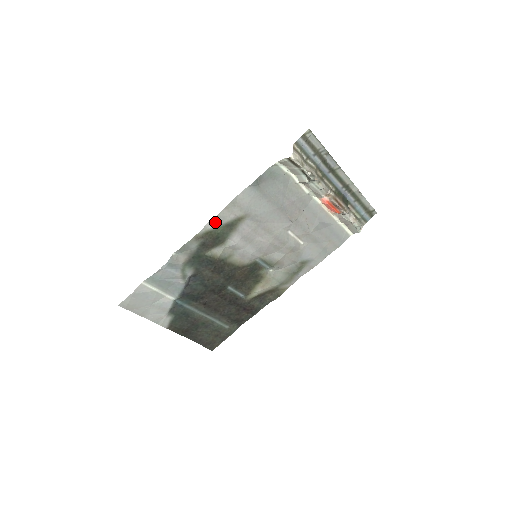
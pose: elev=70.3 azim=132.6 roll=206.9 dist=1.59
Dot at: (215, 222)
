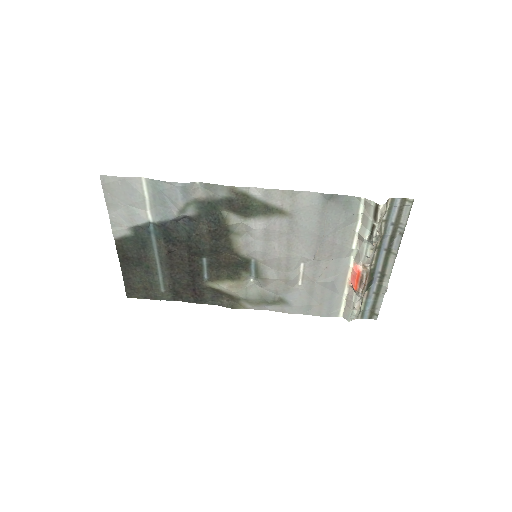
Dot at: (261, 193)
